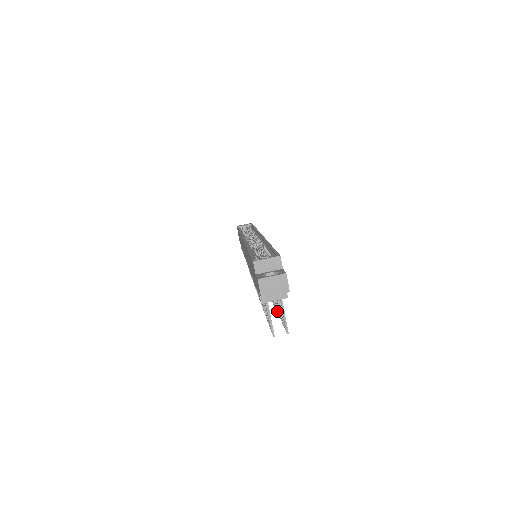
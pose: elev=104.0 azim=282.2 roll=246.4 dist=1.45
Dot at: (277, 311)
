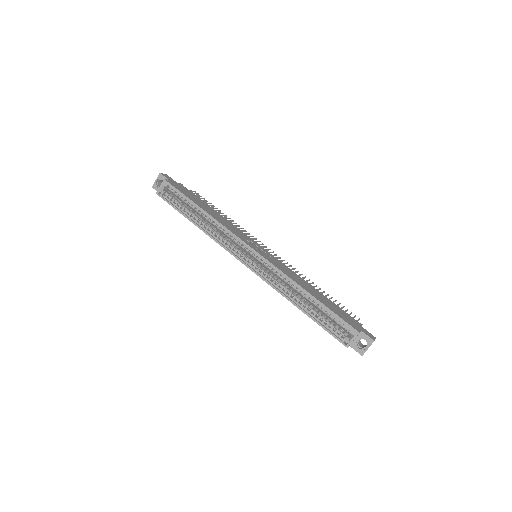
Dot at: (323, 292)
